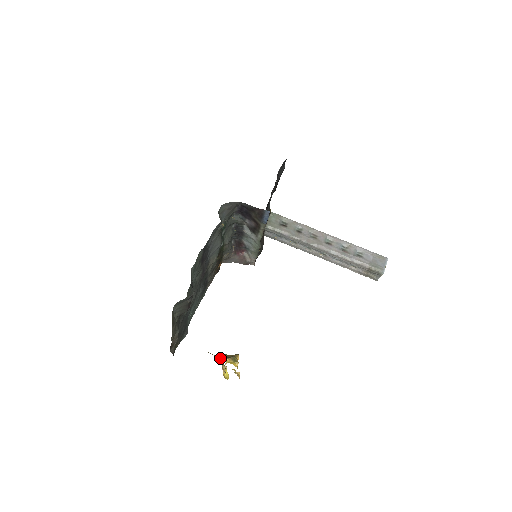
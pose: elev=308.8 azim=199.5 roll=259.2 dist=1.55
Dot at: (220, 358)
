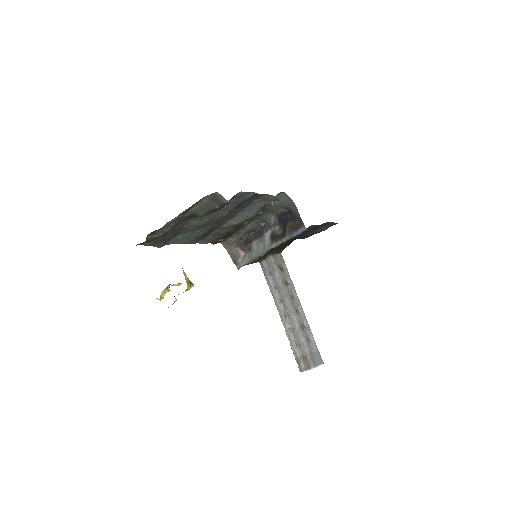
Dot at: occluded
